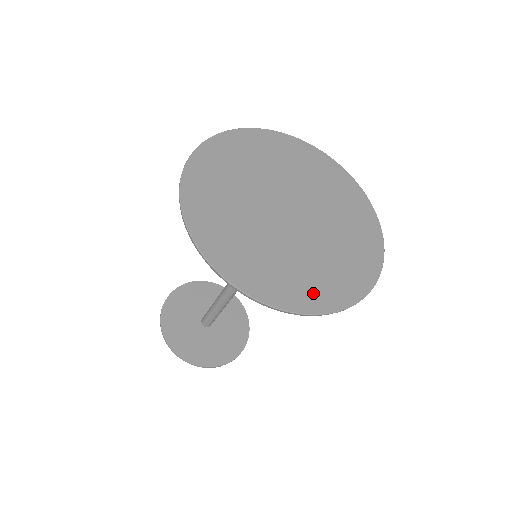
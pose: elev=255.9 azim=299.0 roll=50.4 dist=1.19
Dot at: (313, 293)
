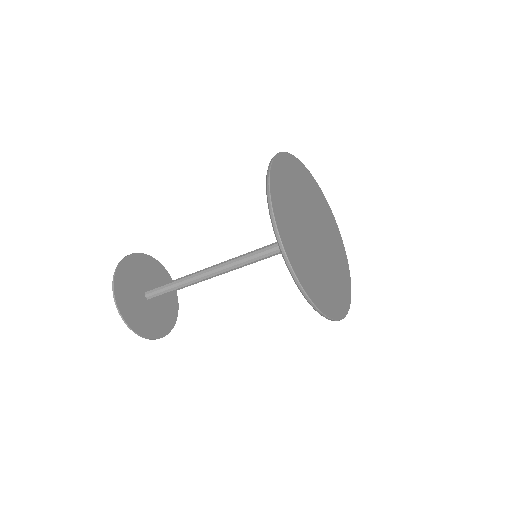
Dot at: (300, 265)
